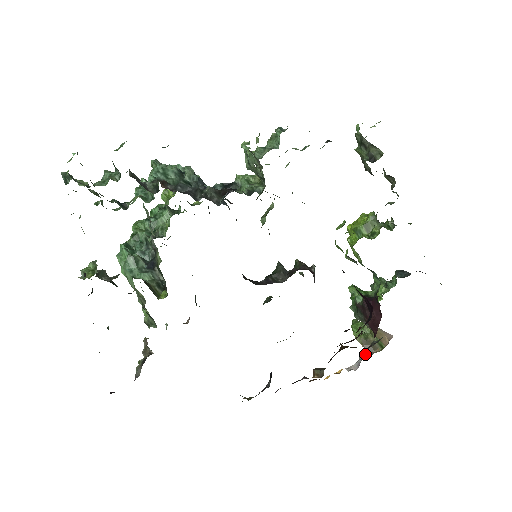
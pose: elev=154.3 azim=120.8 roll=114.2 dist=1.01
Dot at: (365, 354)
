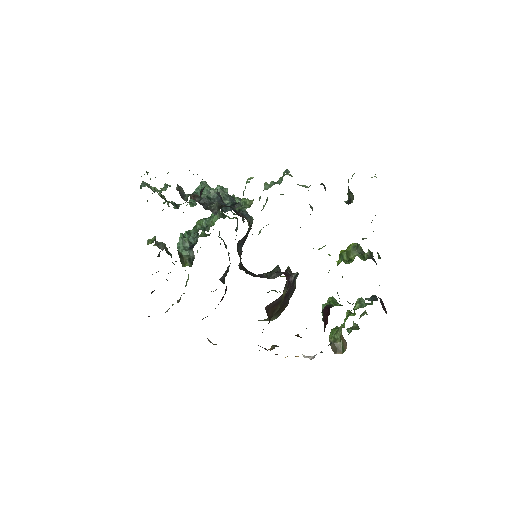
Dot at: occluded
